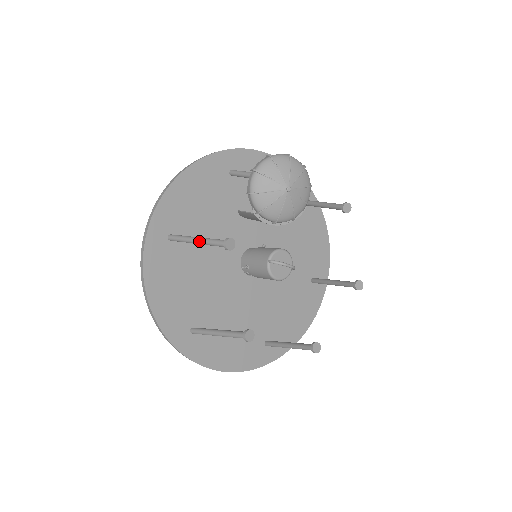
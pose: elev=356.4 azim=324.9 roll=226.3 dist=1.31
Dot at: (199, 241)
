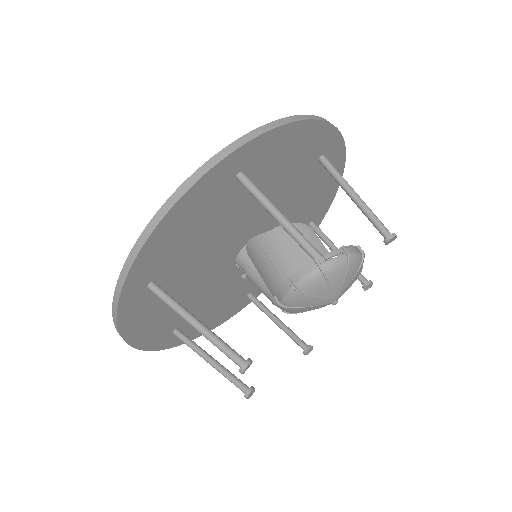
Dot at: (200, 333)
